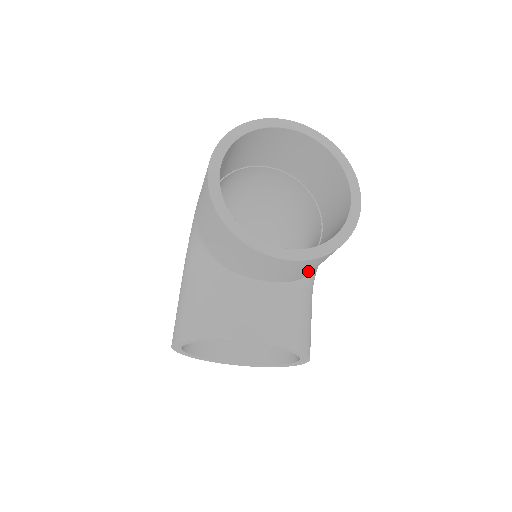
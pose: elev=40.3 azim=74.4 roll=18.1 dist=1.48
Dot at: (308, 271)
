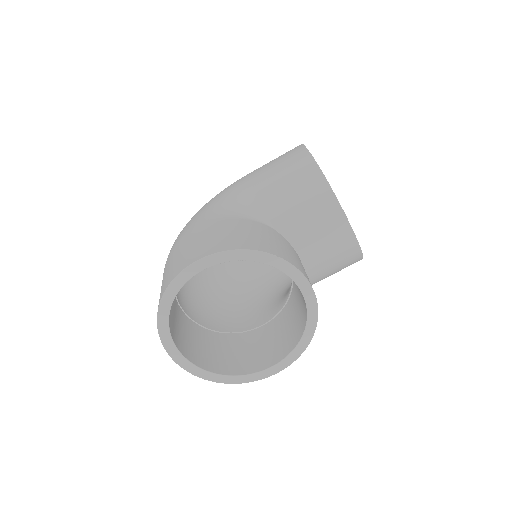
Dot at: (324, 272)
